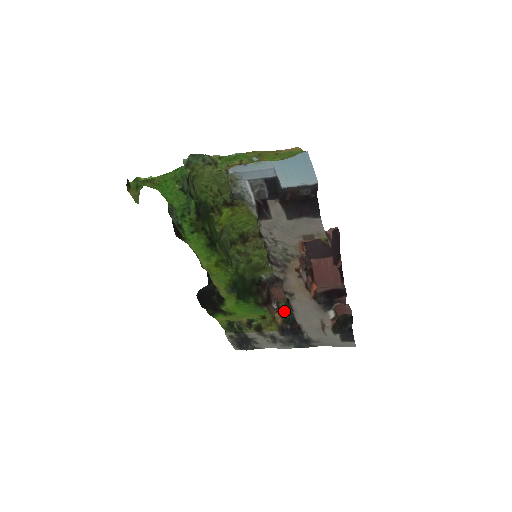
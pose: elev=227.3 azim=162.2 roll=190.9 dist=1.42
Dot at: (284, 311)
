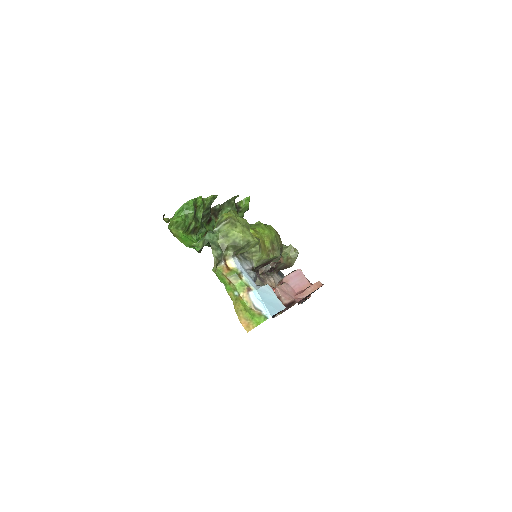
Dot at: occluded
